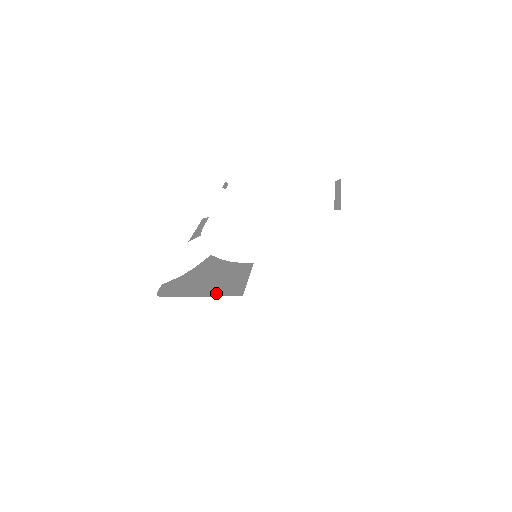
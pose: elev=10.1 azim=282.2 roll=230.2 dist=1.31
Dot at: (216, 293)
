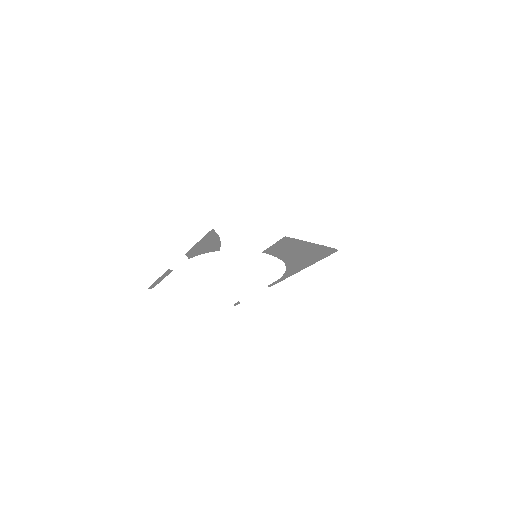
Dot at: occluded
